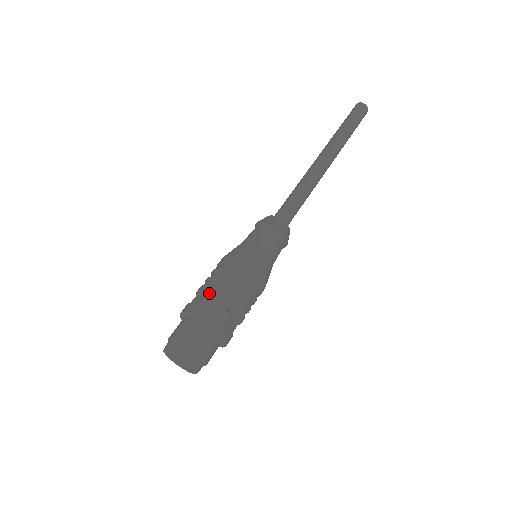
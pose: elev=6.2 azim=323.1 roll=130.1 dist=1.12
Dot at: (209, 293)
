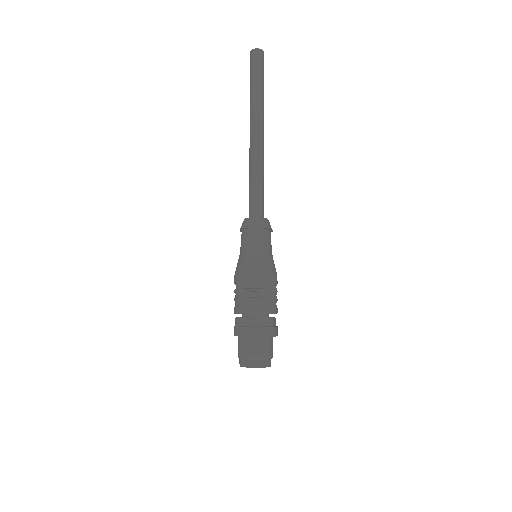
Dot at: occluded
